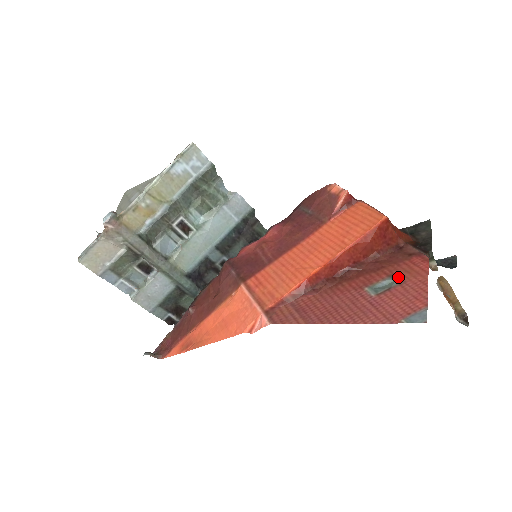
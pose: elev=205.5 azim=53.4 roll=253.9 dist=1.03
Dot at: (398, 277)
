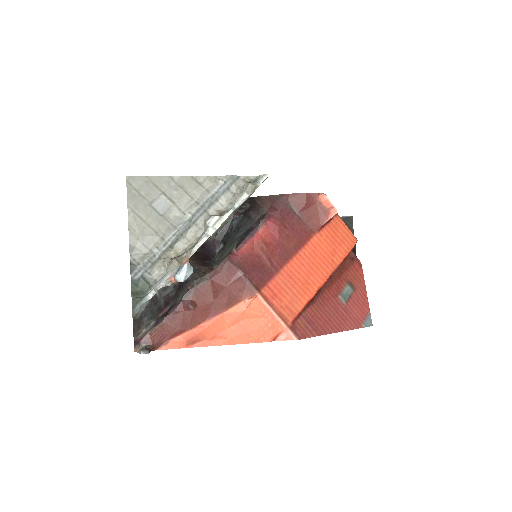
Dot at: (352, 284)
